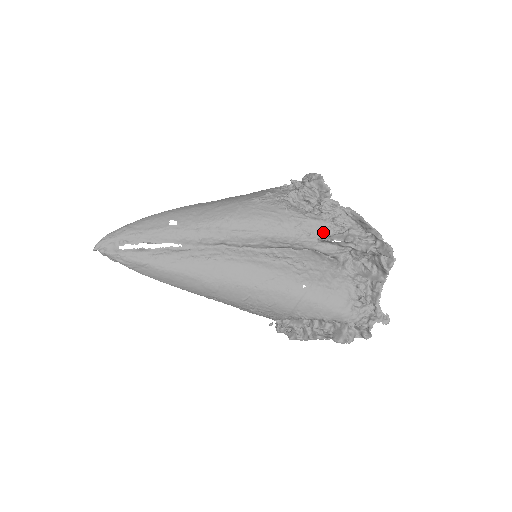
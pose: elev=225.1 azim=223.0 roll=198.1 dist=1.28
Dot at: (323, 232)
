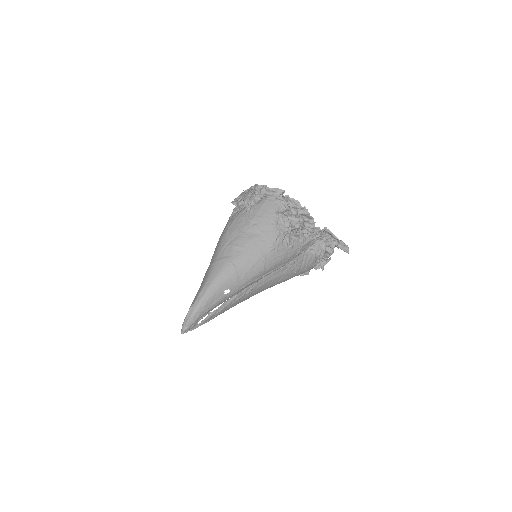
Dot at: (309, 246)
